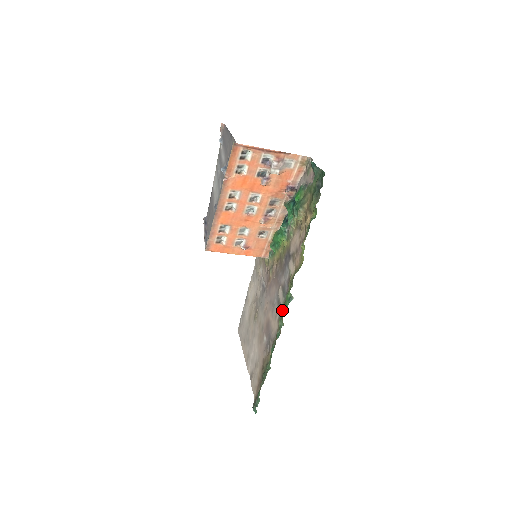
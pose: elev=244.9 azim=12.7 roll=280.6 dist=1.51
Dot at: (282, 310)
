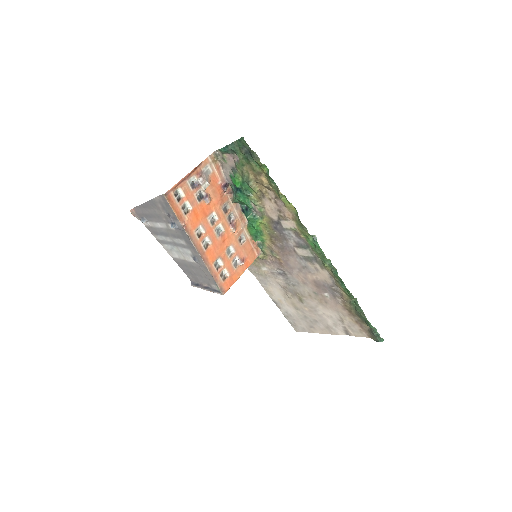
Dot at: (316, 257)
